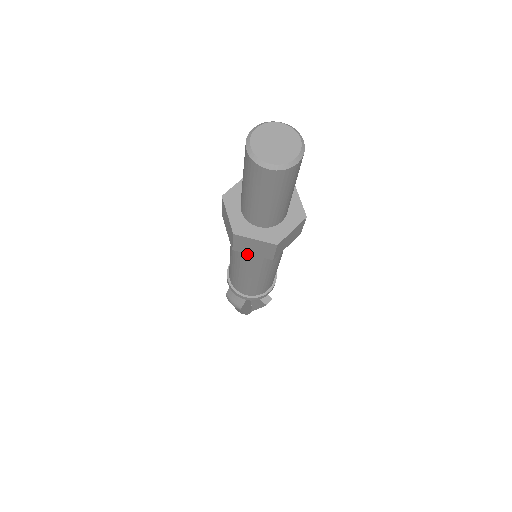
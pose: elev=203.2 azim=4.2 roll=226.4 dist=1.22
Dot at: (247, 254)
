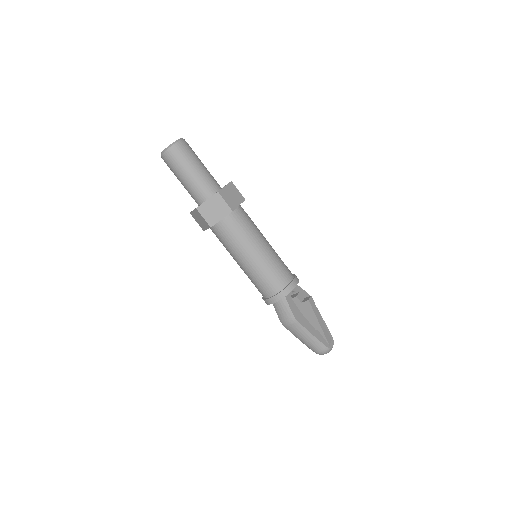
Dot at: (226, 230)
